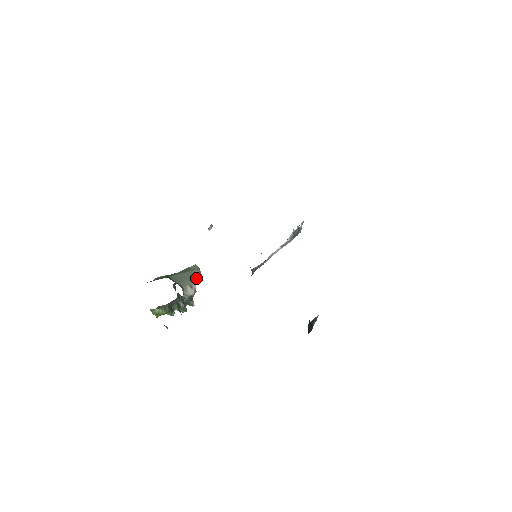
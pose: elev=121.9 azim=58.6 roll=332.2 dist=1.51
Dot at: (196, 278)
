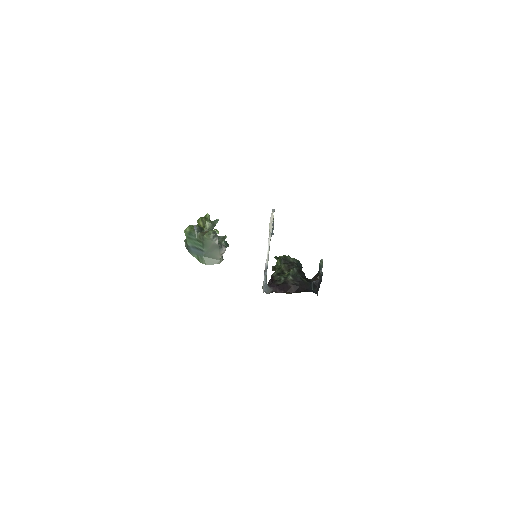
Dot at: (219, 248)
